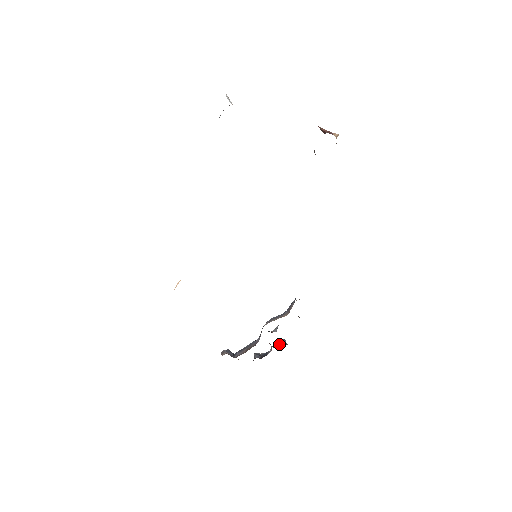
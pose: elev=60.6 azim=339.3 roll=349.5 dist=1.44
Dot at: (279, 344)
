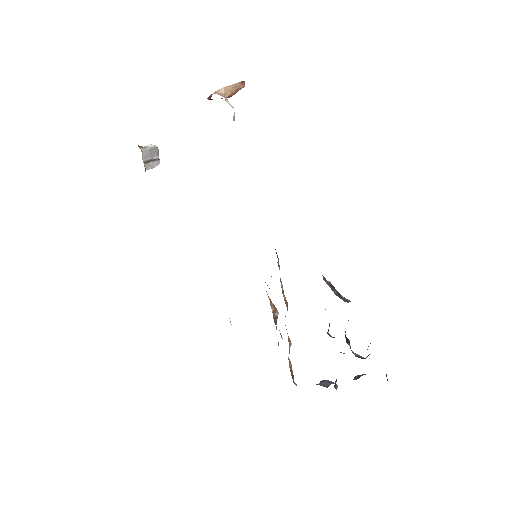
Dot at: occluded
